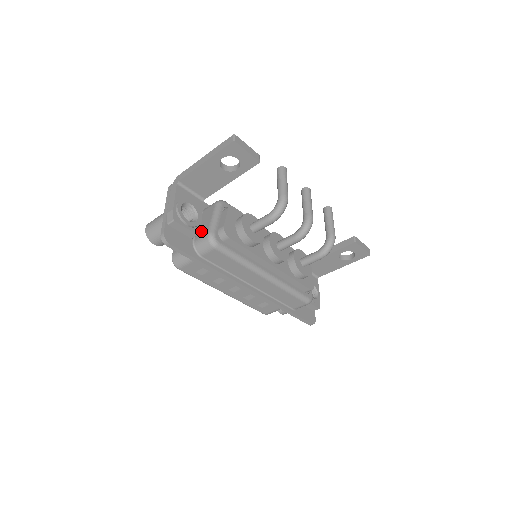
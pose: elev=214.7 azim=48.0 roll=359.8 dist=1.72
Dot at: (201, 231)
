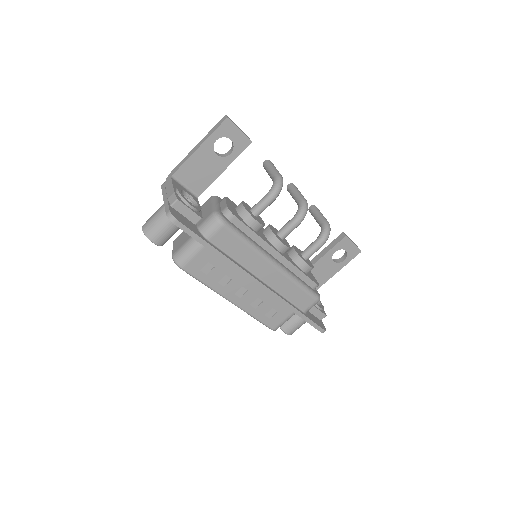
Dot at: (203, 217)
